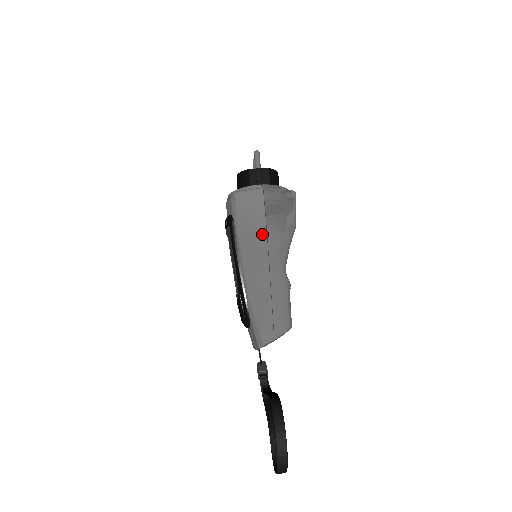
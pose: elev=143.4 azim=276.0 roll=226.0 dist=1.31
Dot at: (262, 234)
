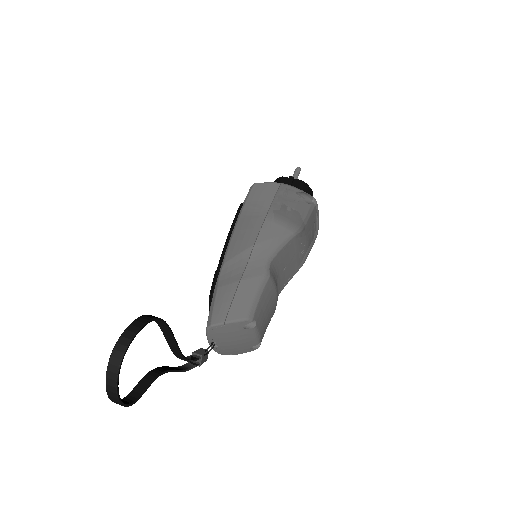
Dot at: (260, 218)
